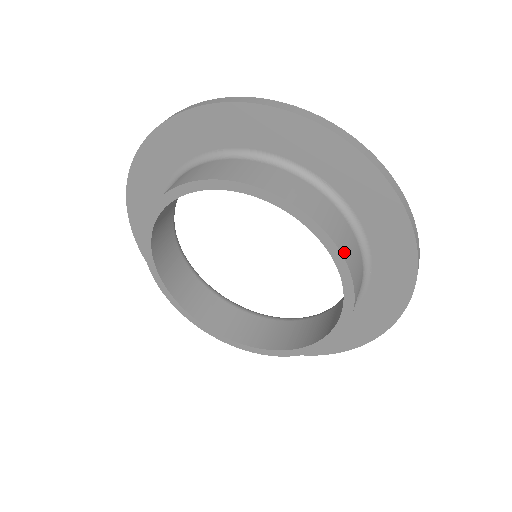
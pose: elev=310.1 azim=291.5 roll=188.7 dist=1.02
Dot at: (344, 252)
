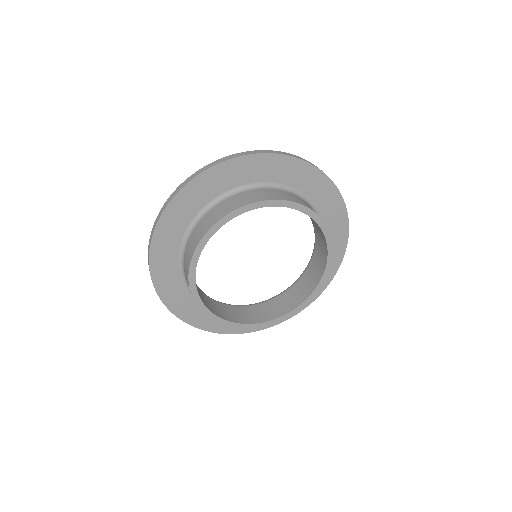
Dot at: (327, 227)
